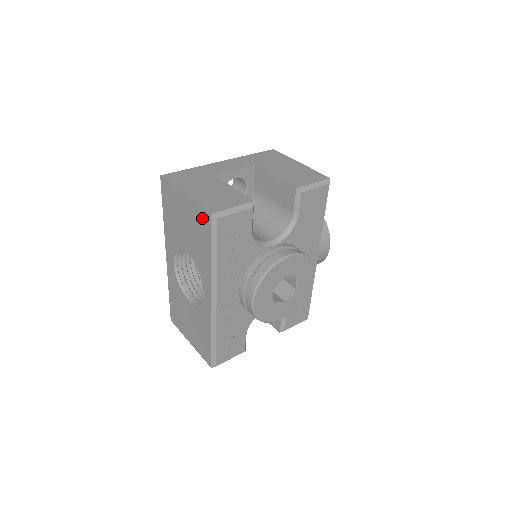
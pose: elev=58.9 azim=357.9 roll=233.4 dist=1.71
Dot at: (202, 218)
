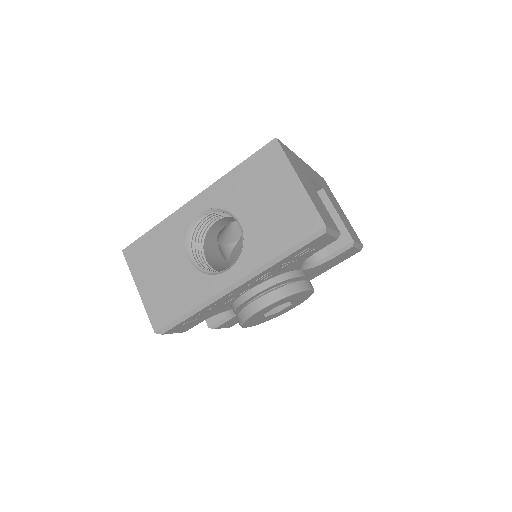
Dot at: (307, 218)
